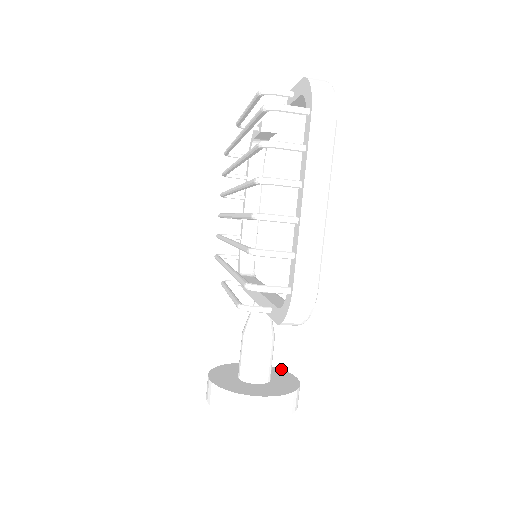
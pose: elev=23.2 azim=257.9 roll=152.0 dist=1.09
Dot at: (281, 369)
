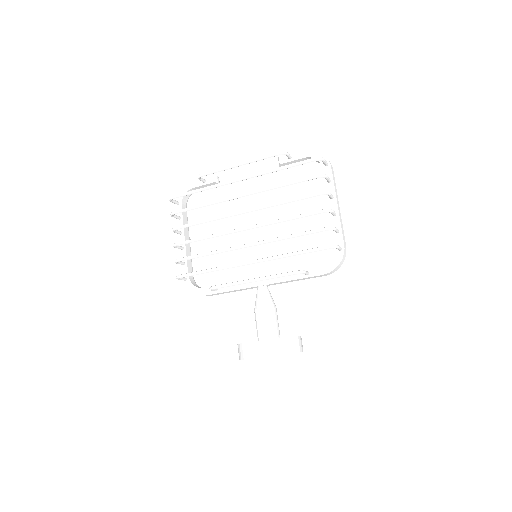
Dot at: occluded
